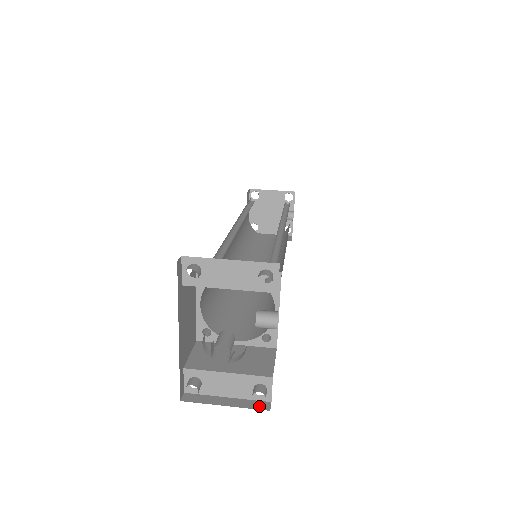
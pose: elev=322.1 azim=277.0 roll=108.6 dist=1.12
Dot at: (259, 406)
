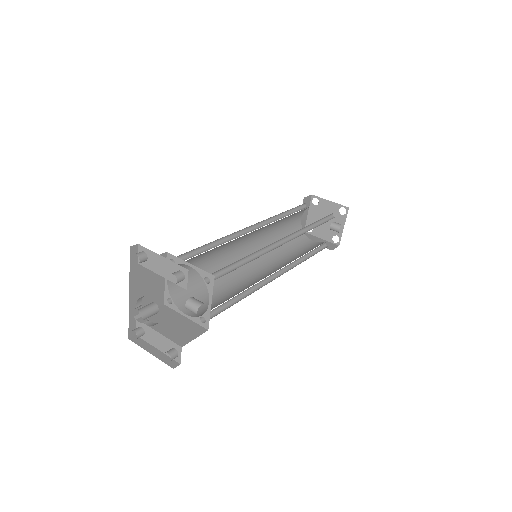
Dot at: (170, 363)
